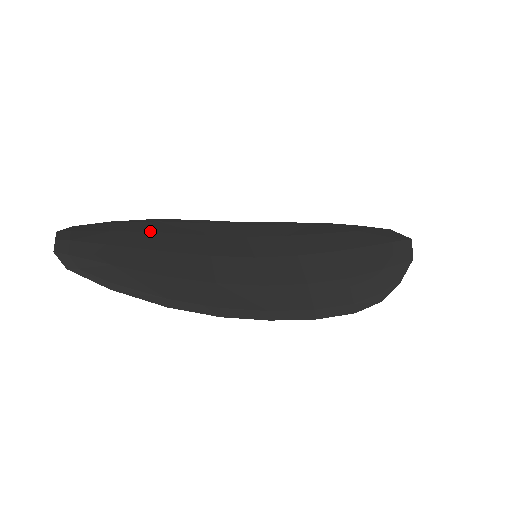
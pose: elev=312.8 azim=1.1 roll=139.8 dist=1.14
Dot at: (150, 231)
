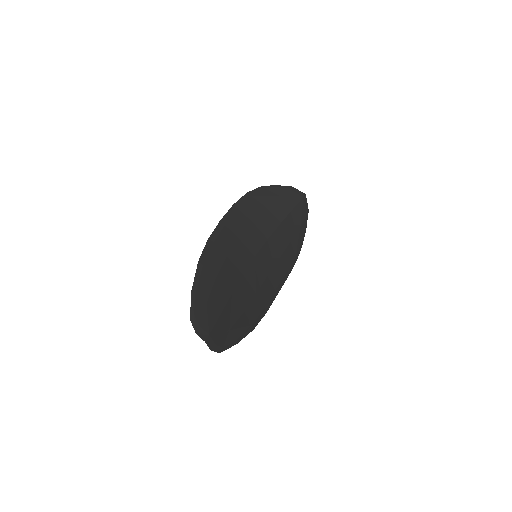
Dot at: (213, 282)
